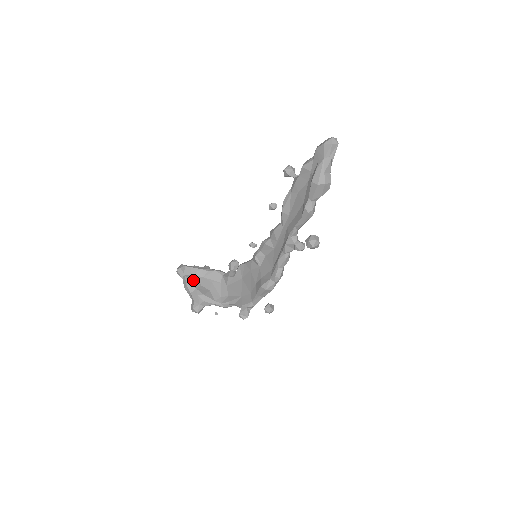
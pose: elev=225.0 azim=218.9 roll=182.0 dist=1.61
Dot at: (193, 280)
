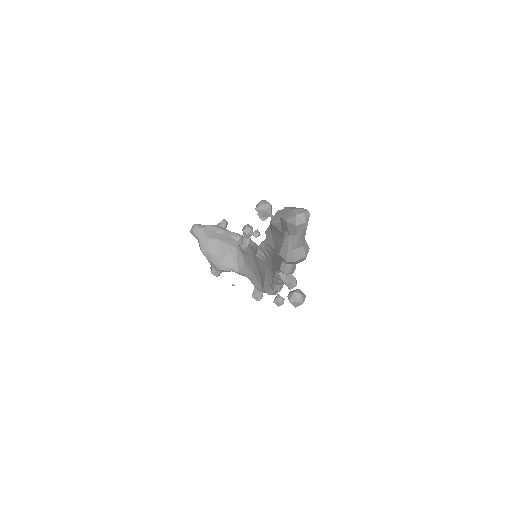
Dot at: (208, 244)
